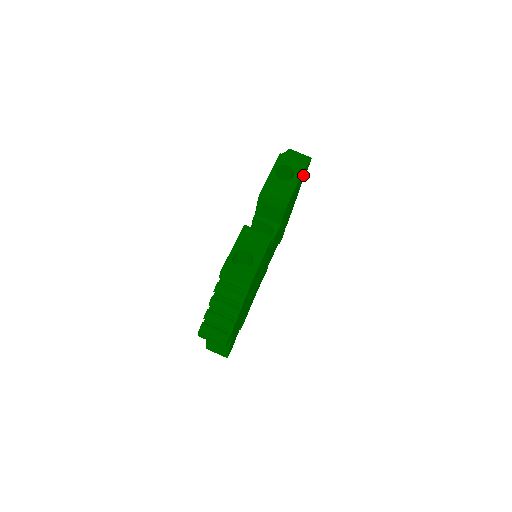
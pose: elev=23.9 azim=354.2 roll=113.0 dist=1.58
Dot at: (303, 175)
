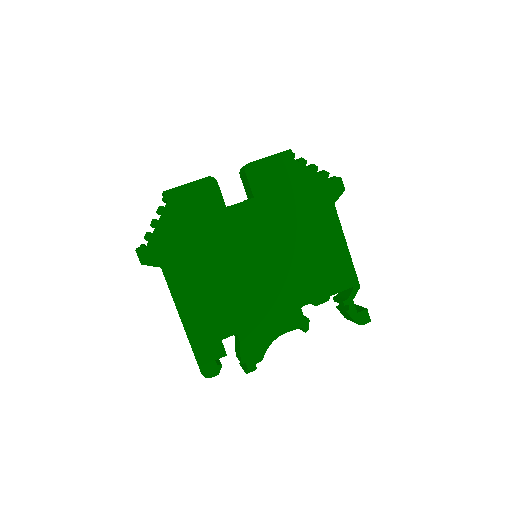
Dot at: (312, 179)
